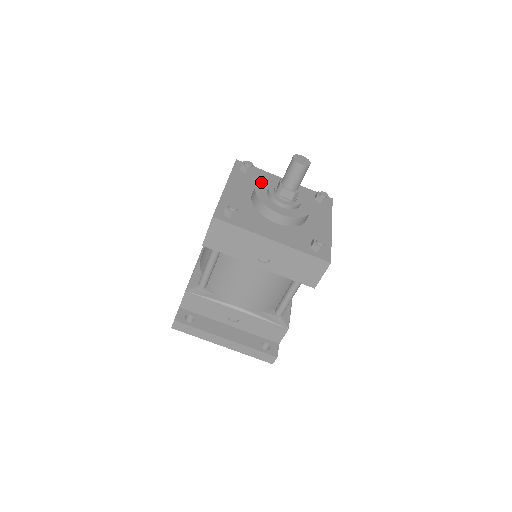
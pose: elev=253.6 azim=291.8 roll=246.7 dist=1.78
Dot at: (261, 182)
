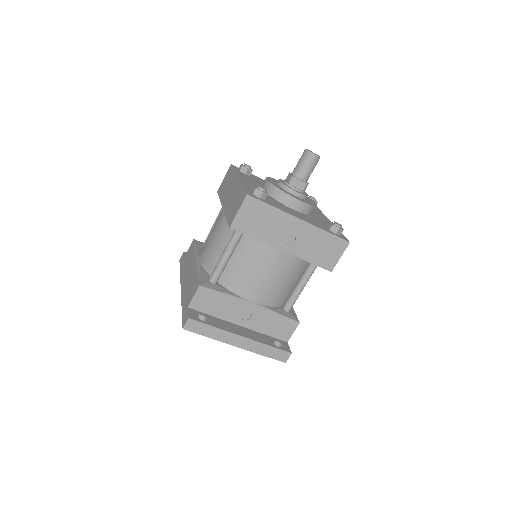
Dot at: (268, 178)
